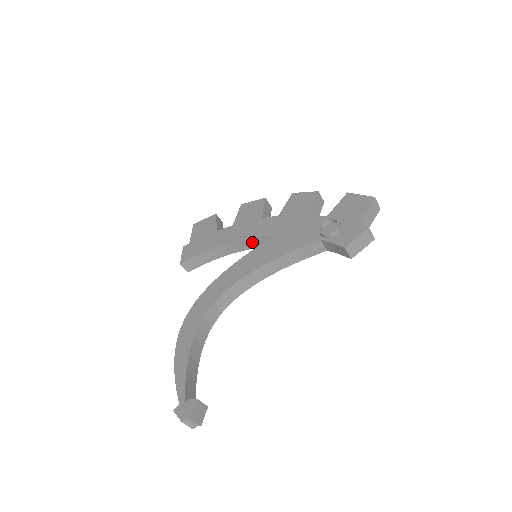
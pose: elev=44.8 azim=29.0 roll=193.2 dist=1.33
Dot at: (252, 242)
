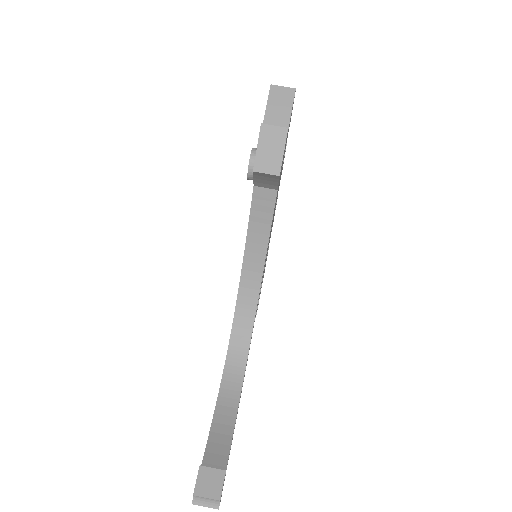
Dot at: occluded
